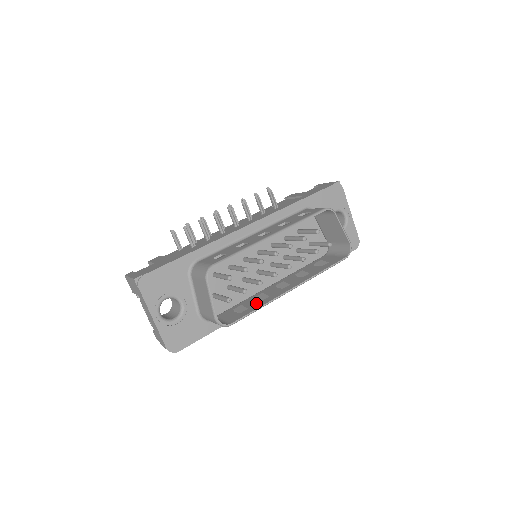
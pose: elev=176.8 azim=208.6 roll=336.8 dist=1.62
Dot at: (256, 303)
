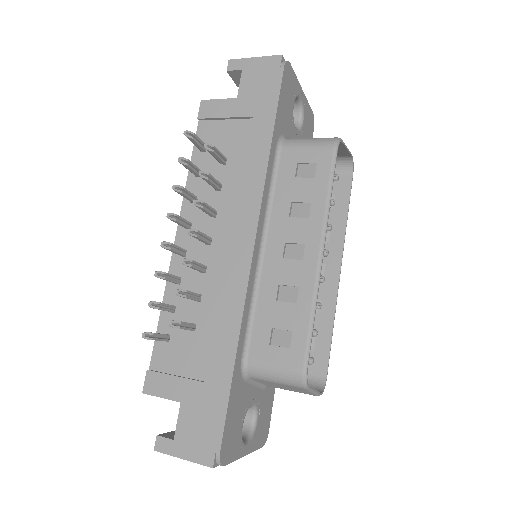
Dot at: (316, 322)
